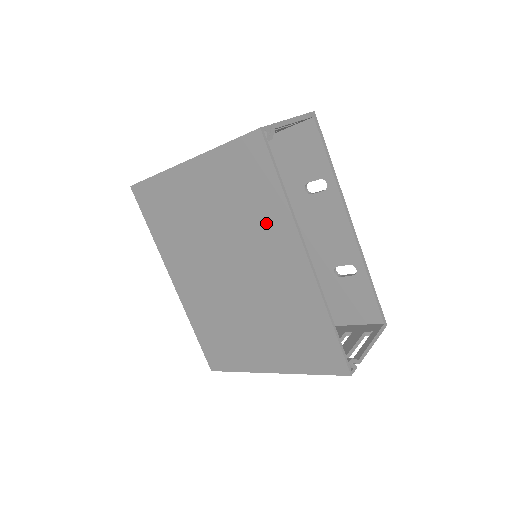
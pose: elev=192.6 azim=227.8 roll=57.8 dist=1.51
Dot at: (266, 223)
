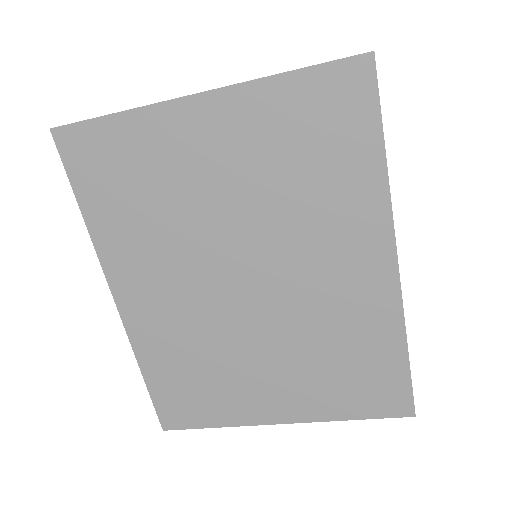
Dot at: (338, 206)
